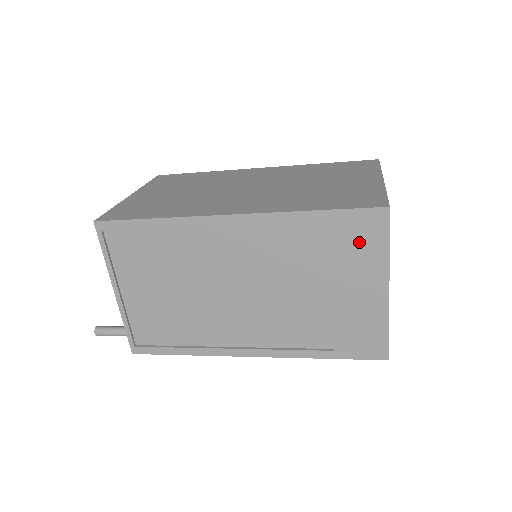
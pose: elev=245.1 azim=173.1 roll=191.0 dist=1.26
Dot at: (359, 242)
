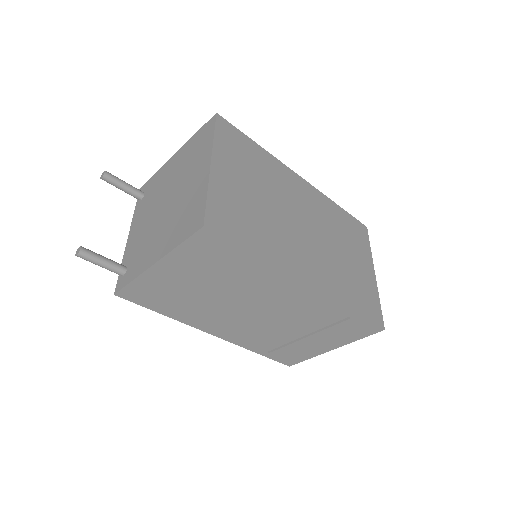
Dot at: (351, 331)
